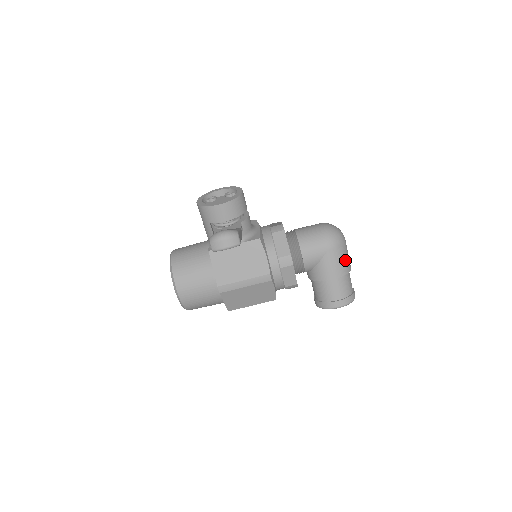
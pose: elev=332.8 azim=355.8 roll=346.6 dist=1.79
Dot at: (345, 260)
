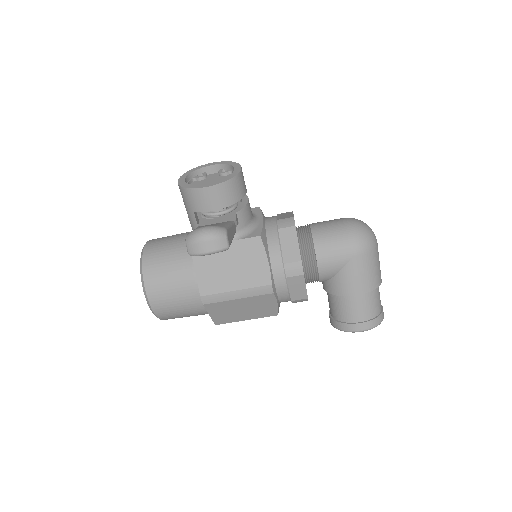
Dot at: (375, 270)
